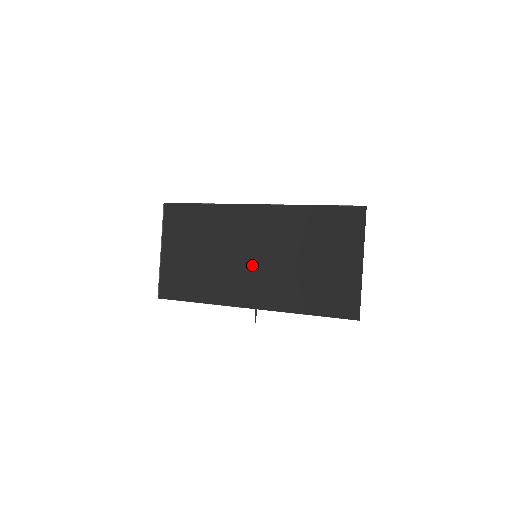
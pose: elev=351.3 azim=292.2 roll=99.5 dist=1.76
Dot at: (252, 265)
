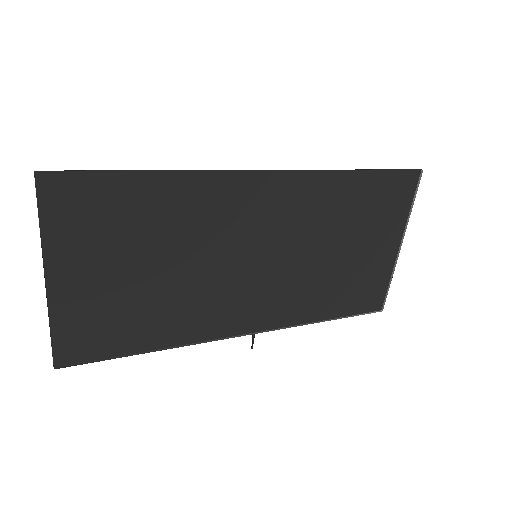
Dot at: (252, 273)
